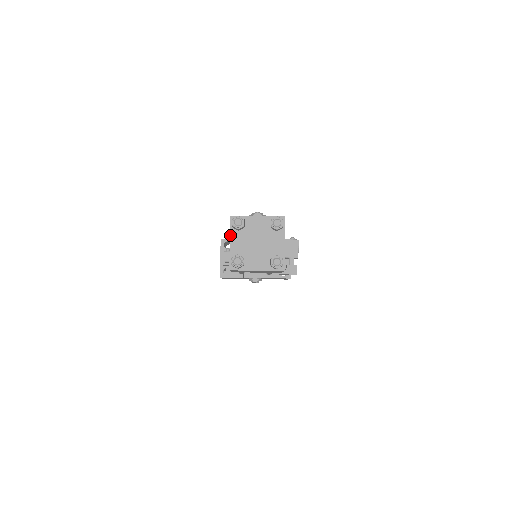
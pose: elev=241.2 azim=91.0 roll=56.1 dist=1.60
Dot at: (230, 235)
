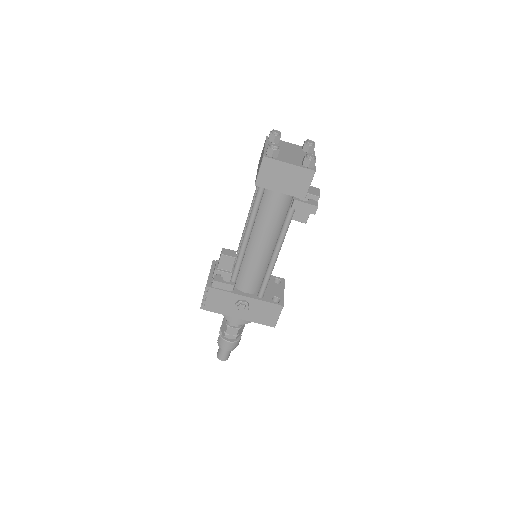
Dot at: (265, 143)
